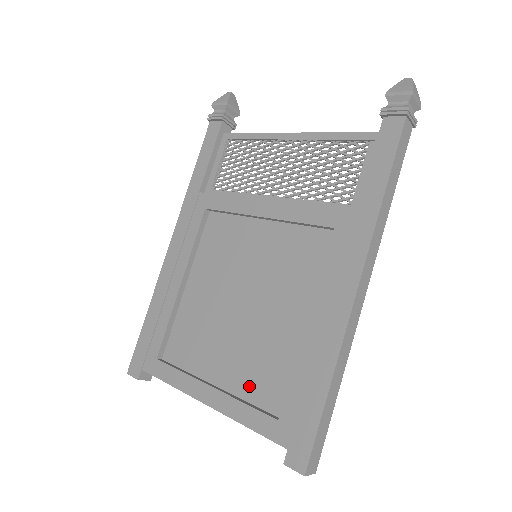
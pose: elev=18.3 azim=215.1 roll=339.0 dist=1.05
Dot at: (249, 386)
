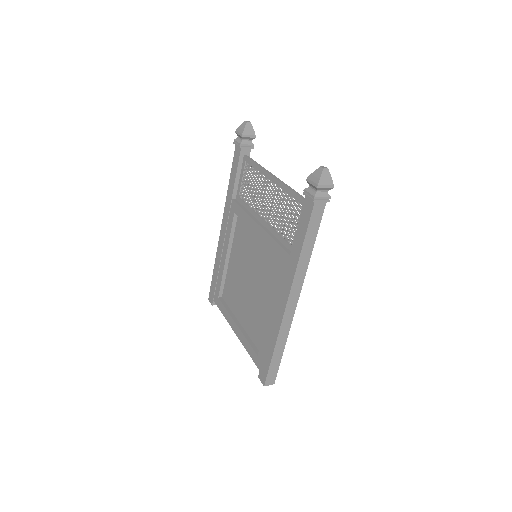
Dot at: (251, 331)
